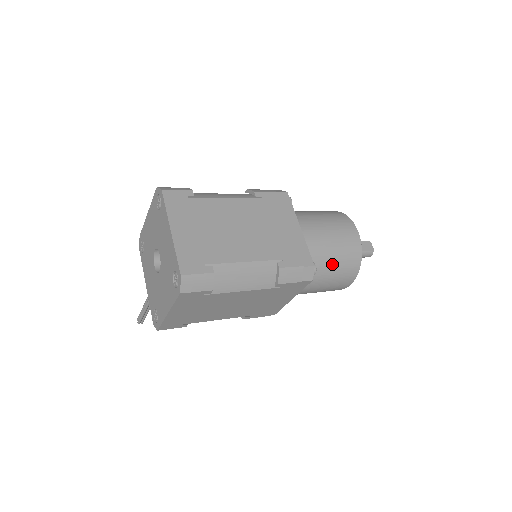
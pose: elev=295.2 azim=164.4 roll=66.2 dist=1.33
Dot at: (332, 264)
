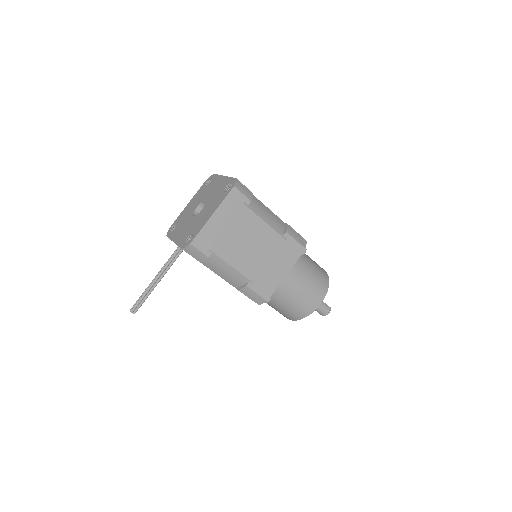
Dot at: (312, 268)
